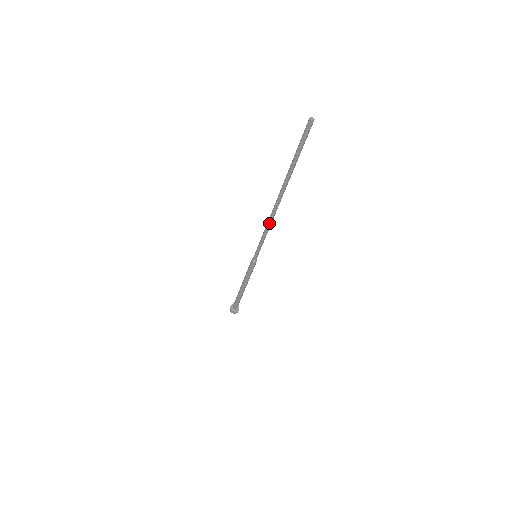
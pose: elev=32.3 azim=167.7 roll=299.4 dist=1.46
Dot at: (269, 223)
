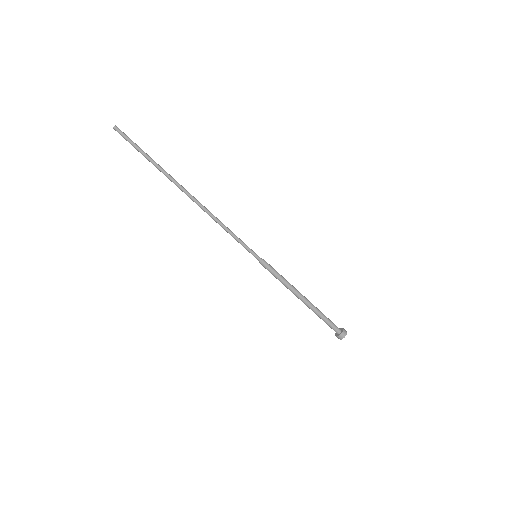
Dot at: (211, 217)
